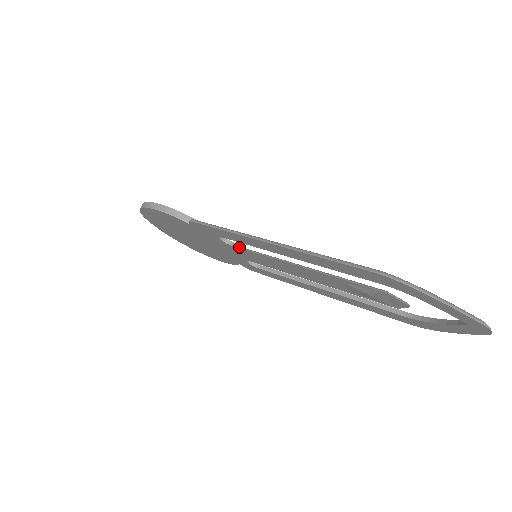
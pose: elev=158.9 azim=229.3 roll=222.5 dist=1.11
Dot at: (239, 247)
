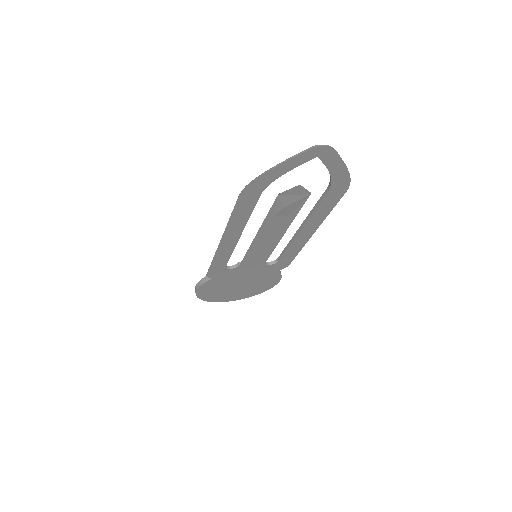
Dot at: (241, 262)
